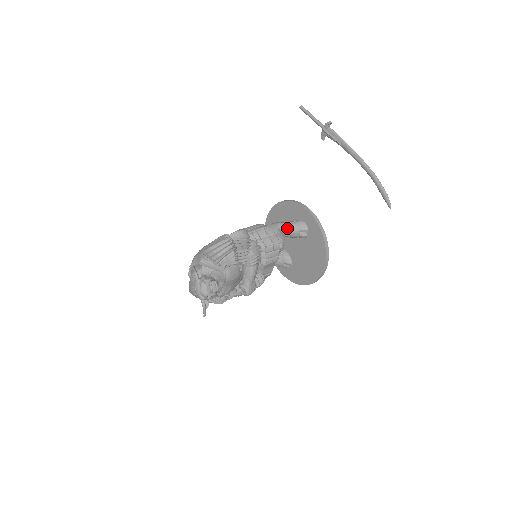
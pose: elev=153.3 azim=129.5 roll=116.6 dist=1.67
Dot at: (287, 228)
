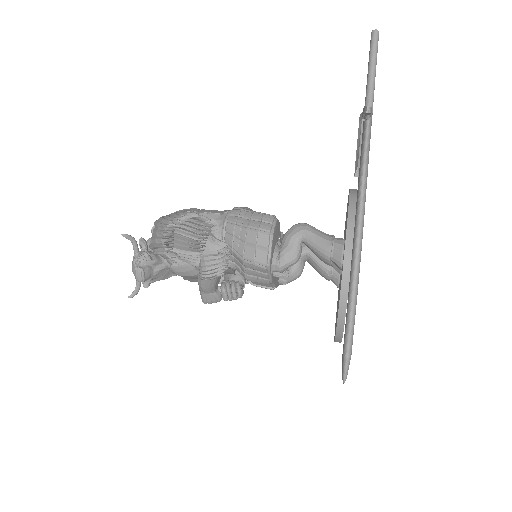
Dot at: (312, 245)
